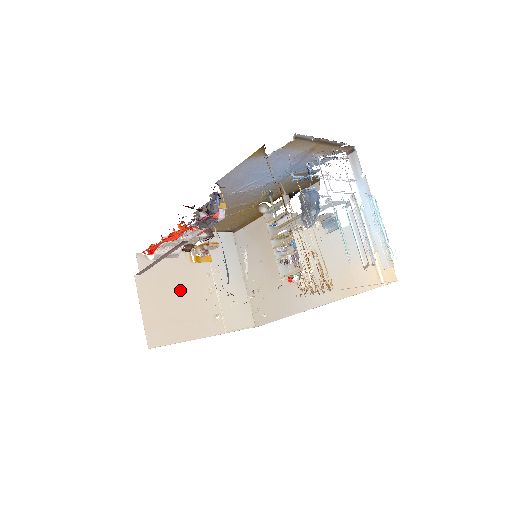
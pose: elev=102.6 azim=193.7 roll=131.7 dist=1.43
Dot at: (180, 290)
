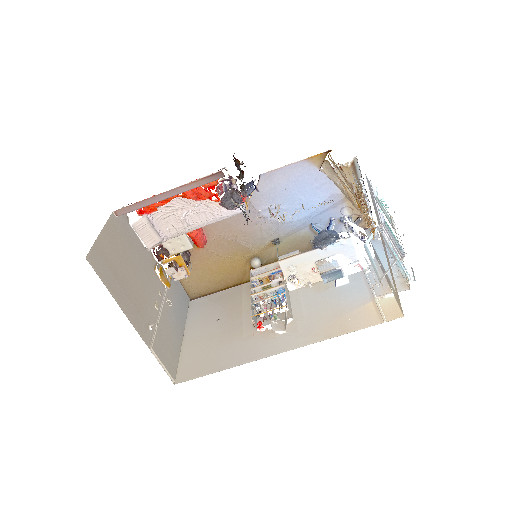
Dot at: (136, 269)
